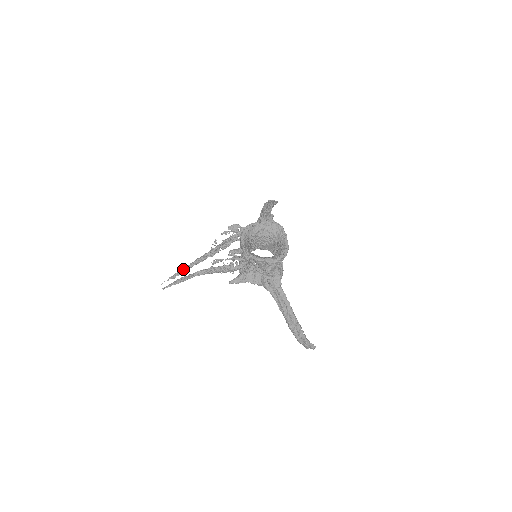
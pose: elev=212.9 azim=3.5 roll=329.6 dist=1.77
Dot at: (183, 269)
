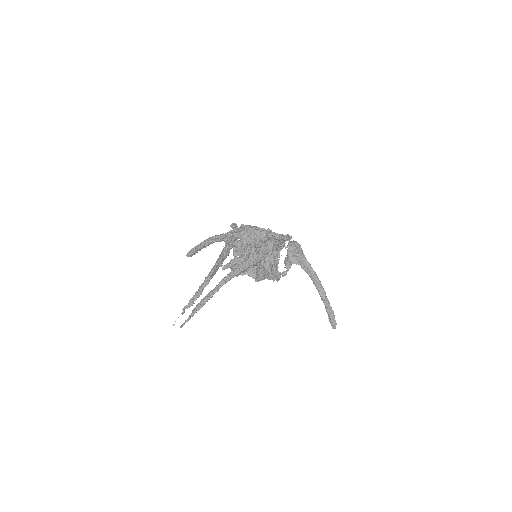
Dot at: (199, 289)
